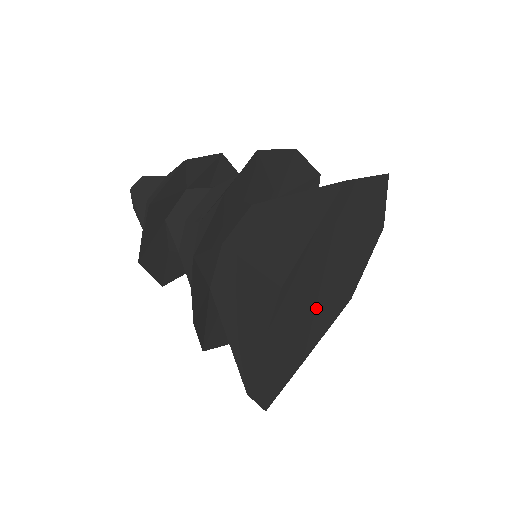
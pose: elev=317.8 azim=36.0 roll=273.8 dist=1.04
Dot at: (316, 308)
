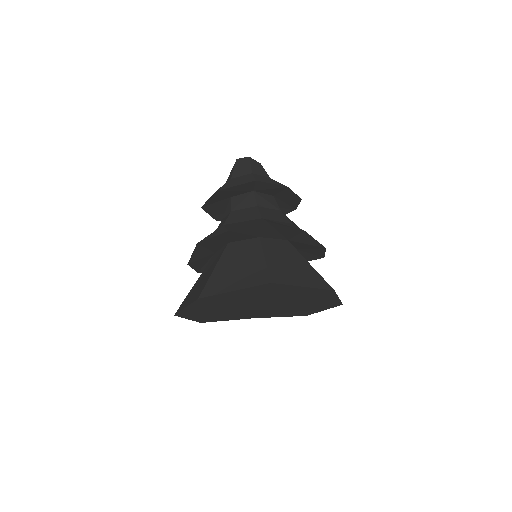
Dot at: (259, 307)
